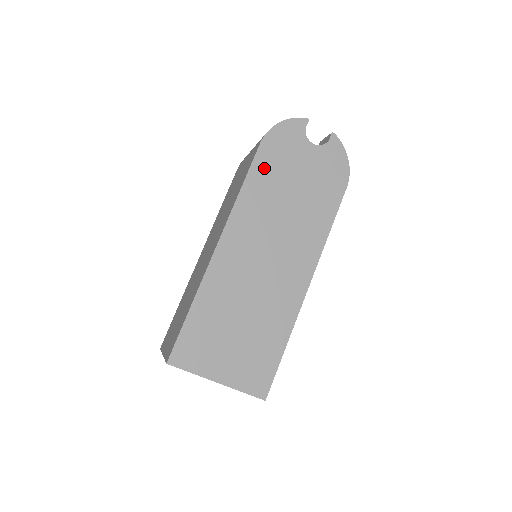
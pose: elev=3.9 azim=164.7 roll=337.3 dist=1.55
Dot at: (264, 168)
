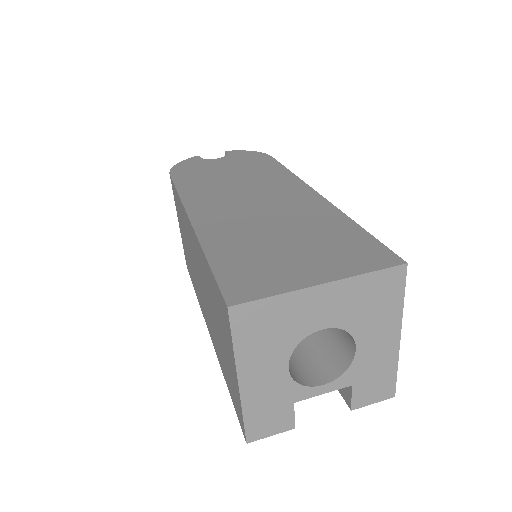
Dot at: (187, 179)
